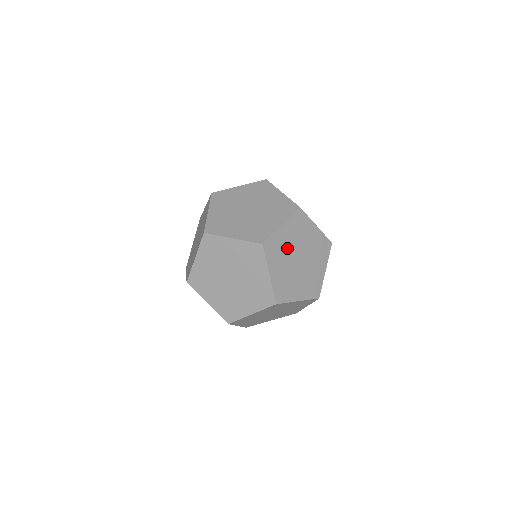
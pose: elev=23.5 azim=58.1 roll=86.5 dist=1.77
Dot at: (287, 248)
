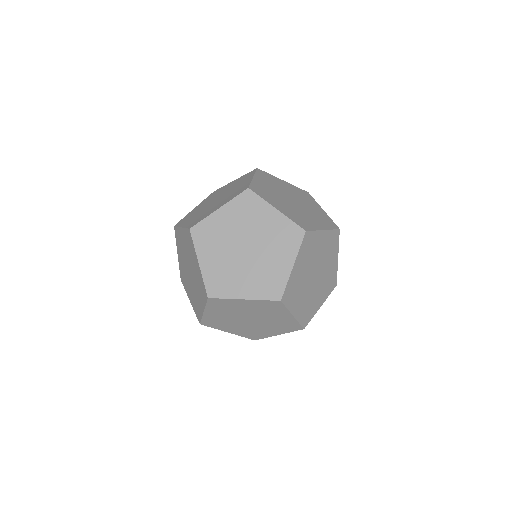
Dot at: (302, 279)
